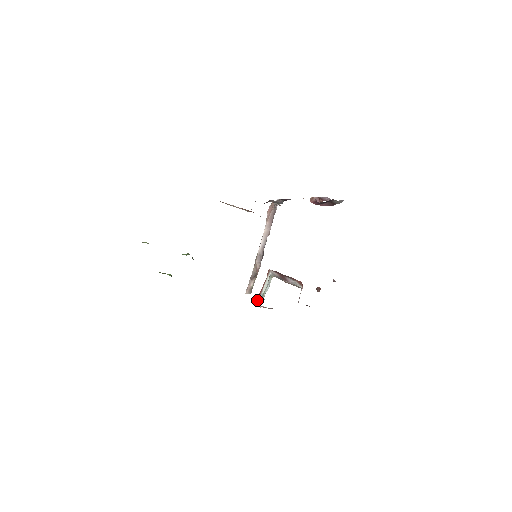
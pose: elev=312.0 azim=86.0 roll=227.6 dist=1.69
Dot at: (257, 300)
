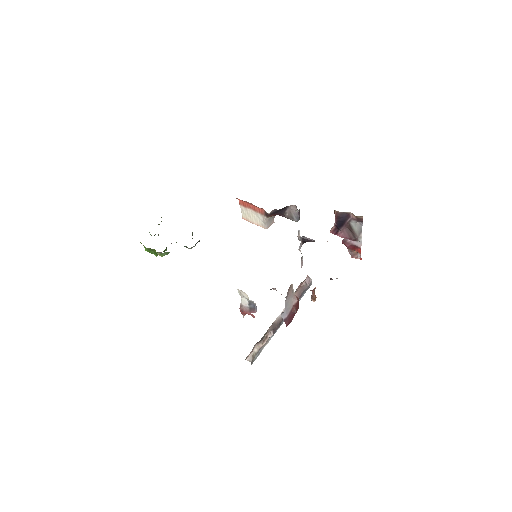
Dot at: occluded
